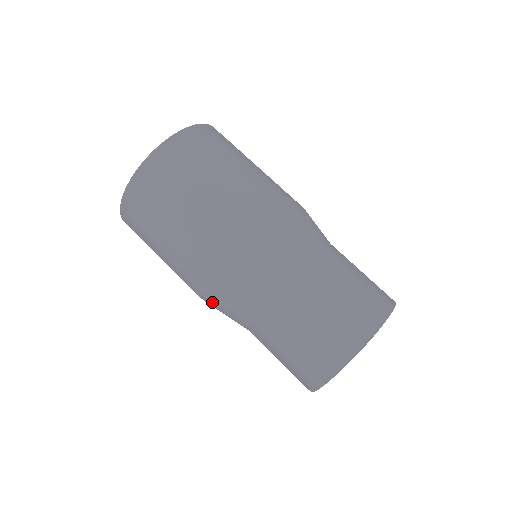
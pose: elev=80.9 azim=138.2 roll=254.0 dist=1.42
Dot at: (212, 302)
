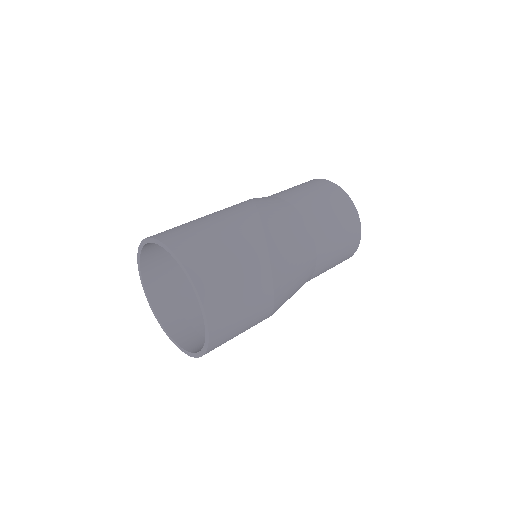
Dot at: occluded
